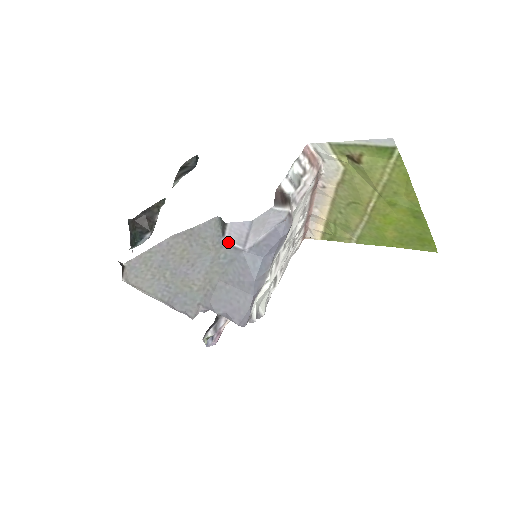
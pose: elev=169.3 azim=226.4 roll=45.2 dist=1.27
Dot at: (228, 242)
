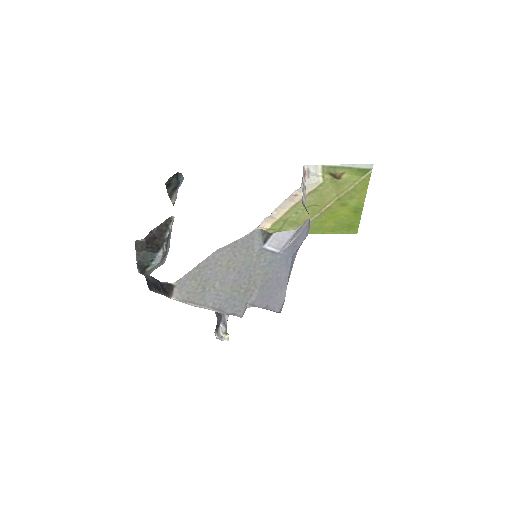
Dot at: (267, 248)
